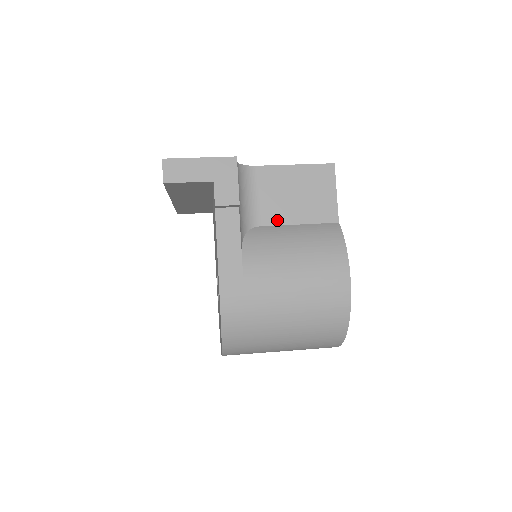
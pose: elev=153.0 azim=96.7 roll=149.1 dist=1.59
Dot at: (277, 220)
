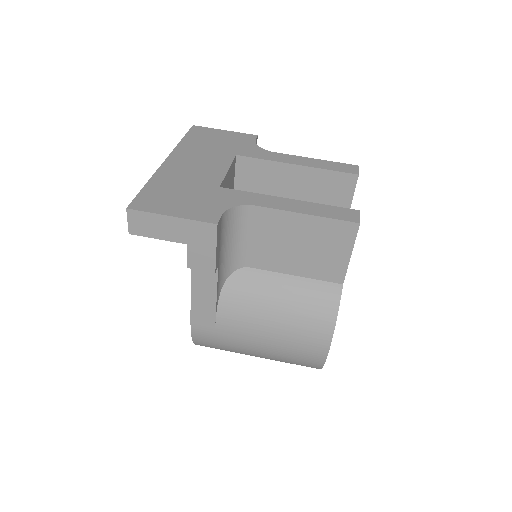
Dot at: (270, 266)
